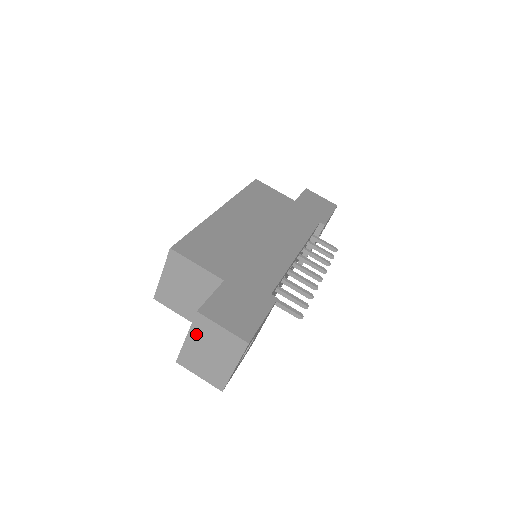
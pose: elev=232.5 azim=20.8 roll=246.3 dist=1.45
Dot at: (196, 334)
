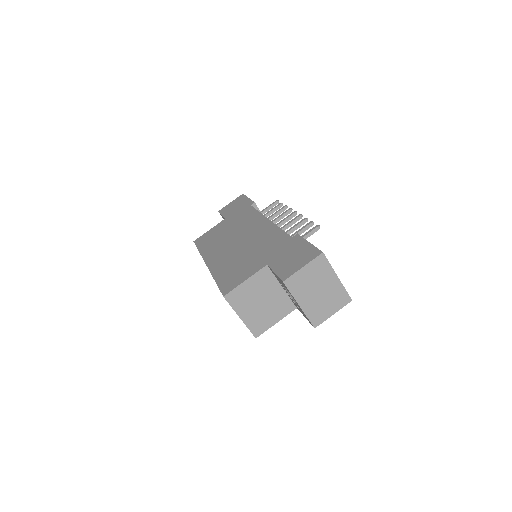
Dot at: (300, 294)
